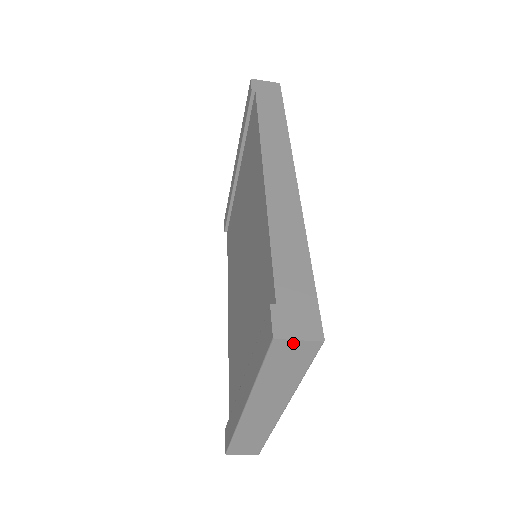
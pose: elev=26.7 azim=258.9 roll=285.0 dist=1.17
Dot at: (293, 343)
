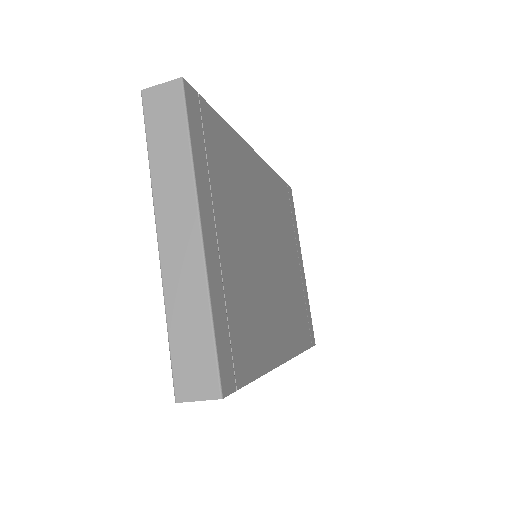
Dot at: (158, 90)
